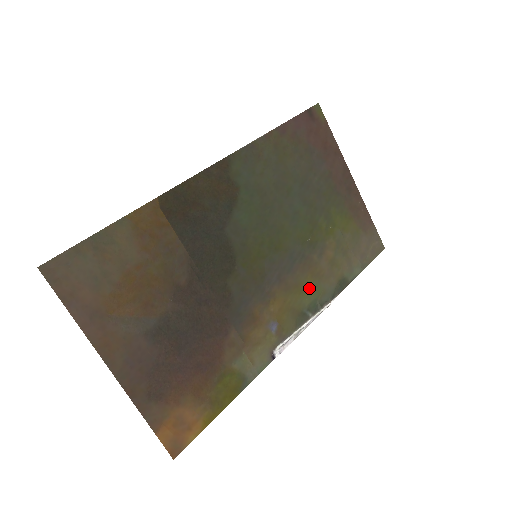
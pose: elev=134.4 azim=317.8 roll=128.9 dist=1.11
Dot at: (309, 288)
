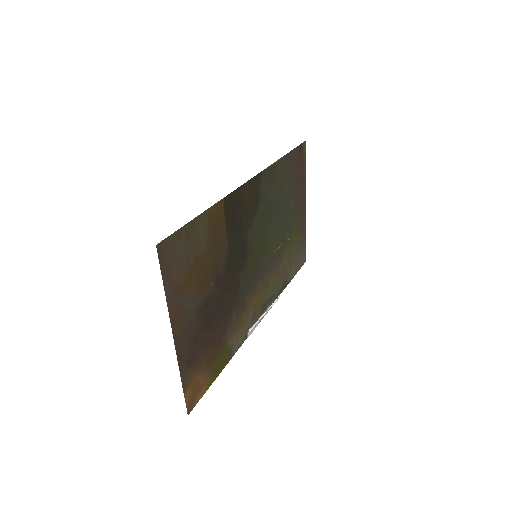
Dot at: (272, 285)
